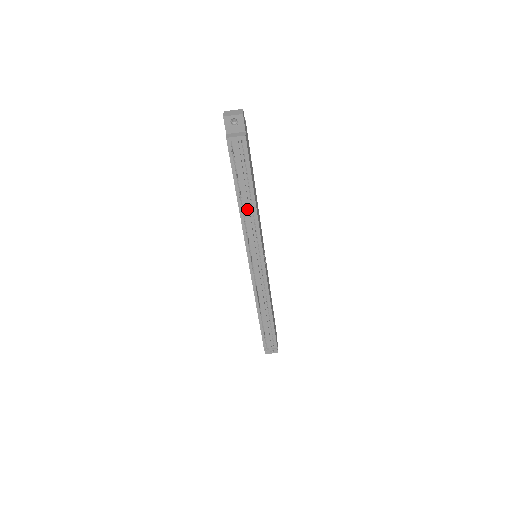
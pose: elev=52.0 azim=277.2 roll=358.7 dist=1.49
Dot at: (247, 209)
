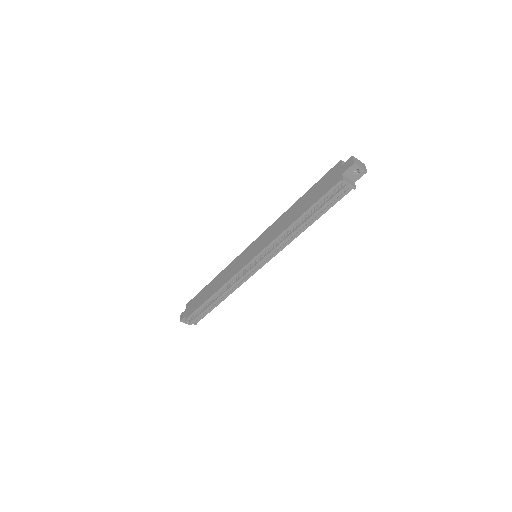
Dot at: (297, 229)
